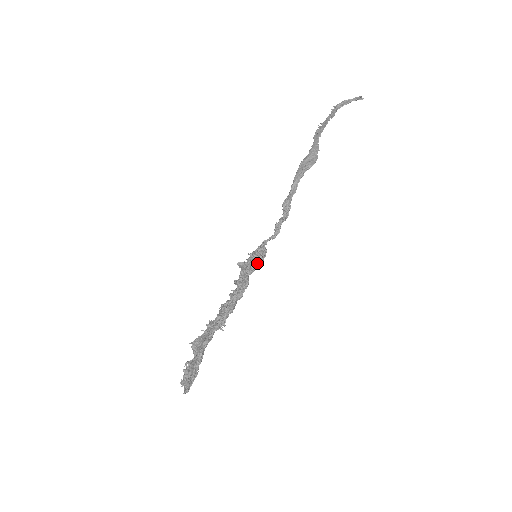
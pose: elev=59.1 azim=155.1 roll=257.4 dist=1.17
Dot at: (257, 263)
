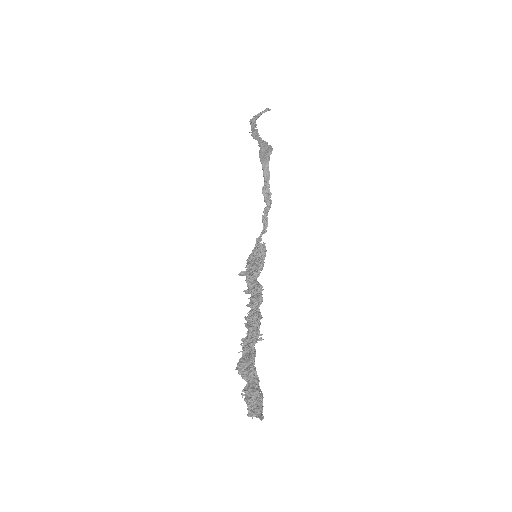
Dot at: (260, 262)
